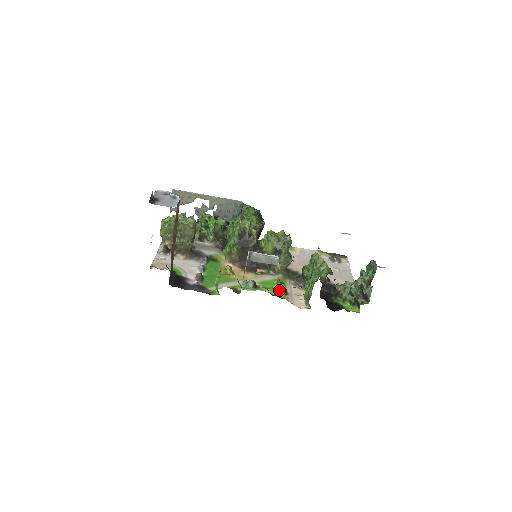
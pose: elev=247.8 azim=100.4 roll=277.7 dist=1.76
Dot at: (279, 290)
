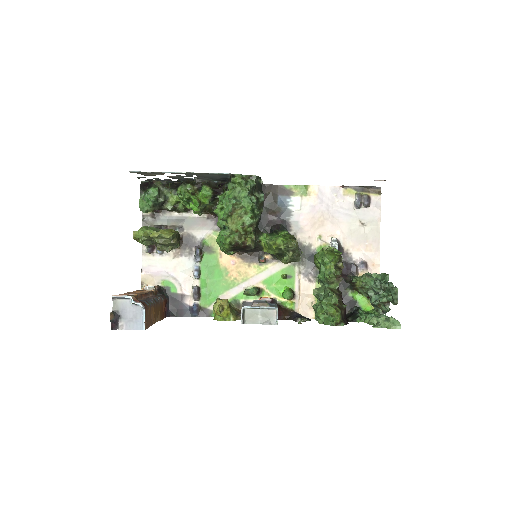
Dot at: (285, 298)
